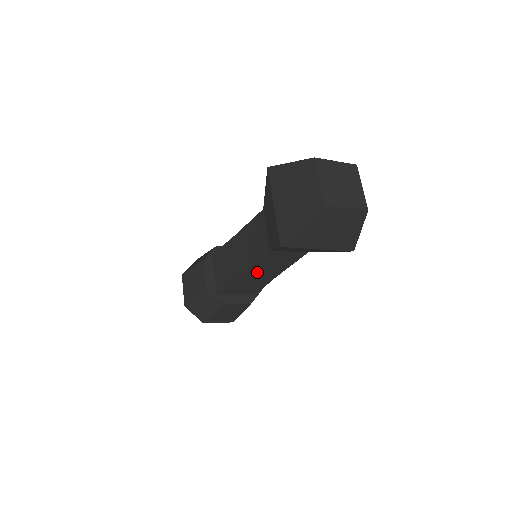
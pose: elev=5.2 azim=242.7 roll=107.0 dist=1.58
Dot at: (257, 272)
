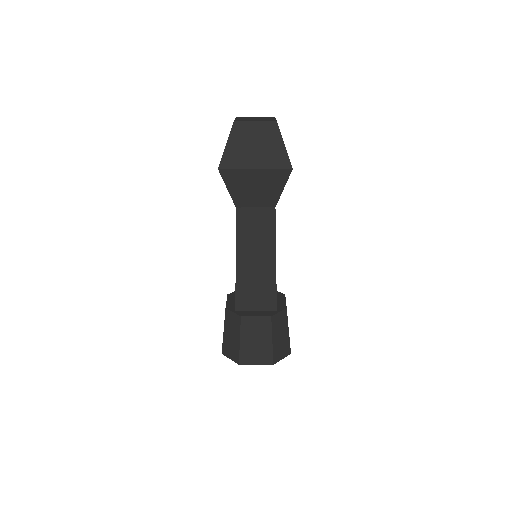
Dot at: (250, 256)
